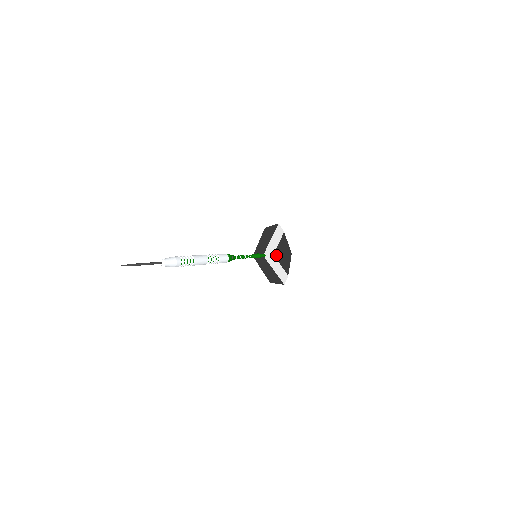
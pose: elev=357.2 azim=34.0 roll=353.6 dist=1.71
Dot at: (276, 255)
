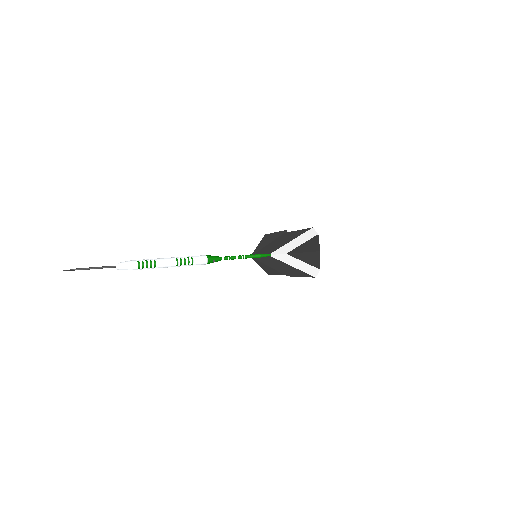
Dot at: (291, 253)
